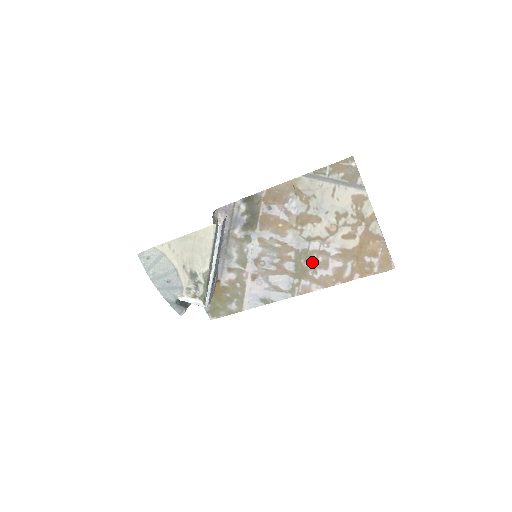
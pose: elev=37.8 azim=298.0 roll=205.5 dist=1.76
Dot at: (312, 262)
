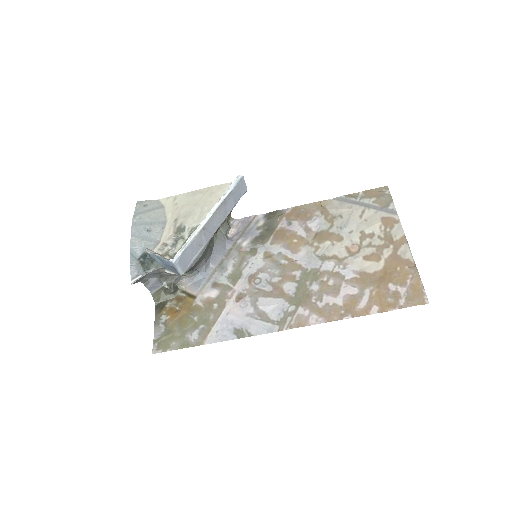
Dot at: (320, 285)
